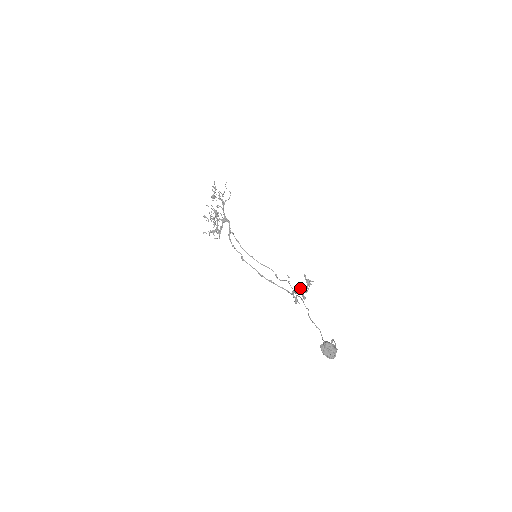
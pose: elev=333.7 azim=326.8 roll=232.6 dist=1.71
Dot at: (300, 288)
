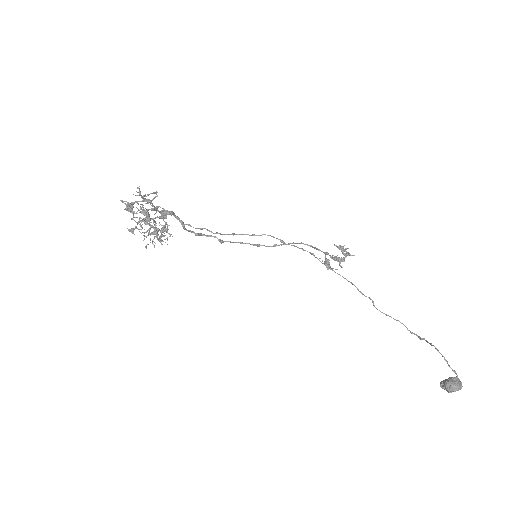
Dot at: (332, 255)
